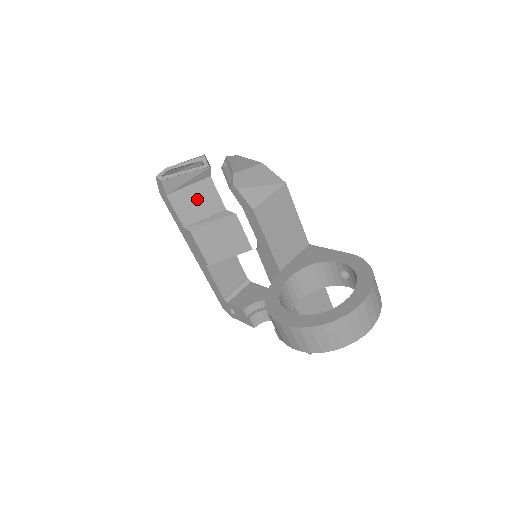
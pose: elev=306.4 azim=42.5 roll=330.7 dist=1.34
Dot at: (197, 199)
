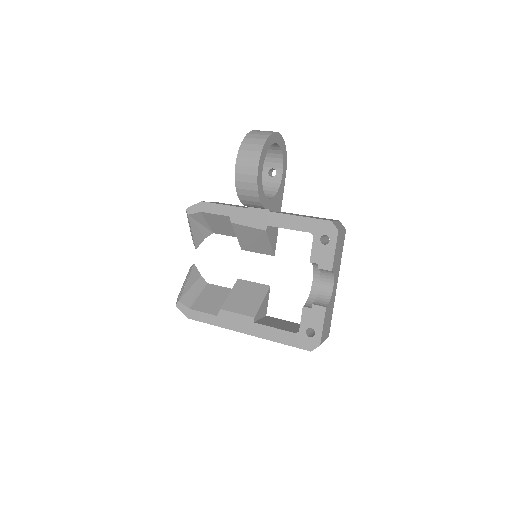
Dot at: (211, 297)
